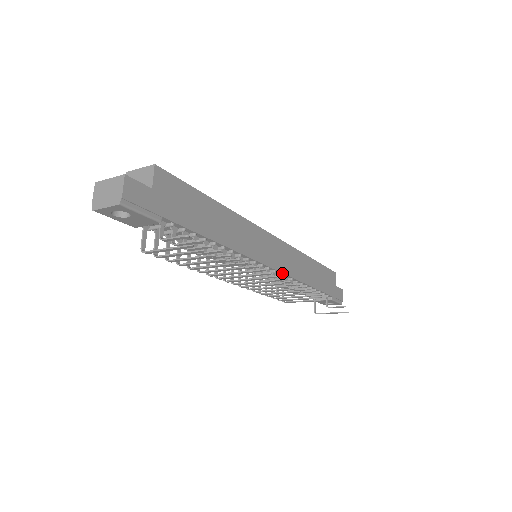
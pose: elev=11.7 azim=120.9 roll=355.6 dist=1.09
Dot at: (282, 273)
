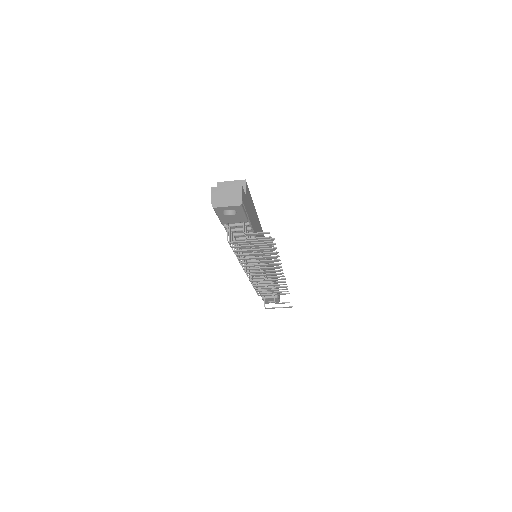
Dot at: occluded
